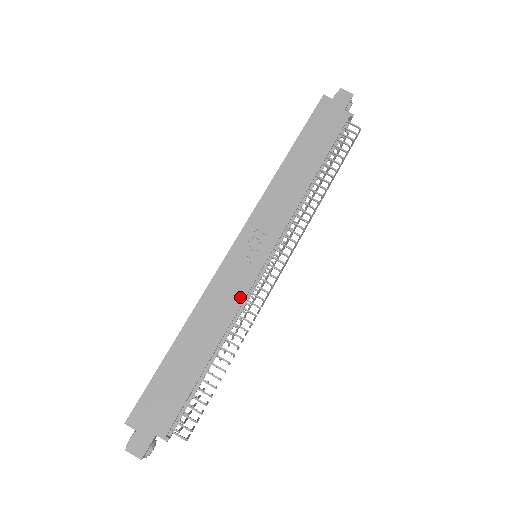
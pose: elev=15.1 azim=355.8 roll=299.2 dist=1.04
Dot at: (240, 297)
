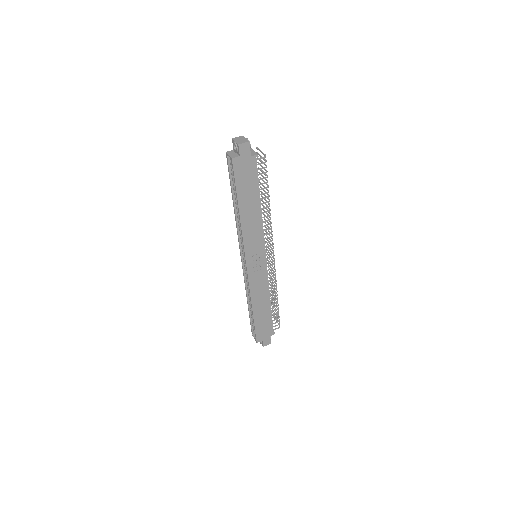
Dot at: (266, 281)
